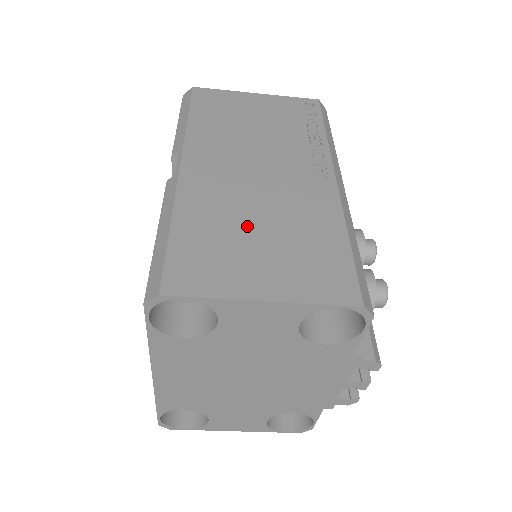
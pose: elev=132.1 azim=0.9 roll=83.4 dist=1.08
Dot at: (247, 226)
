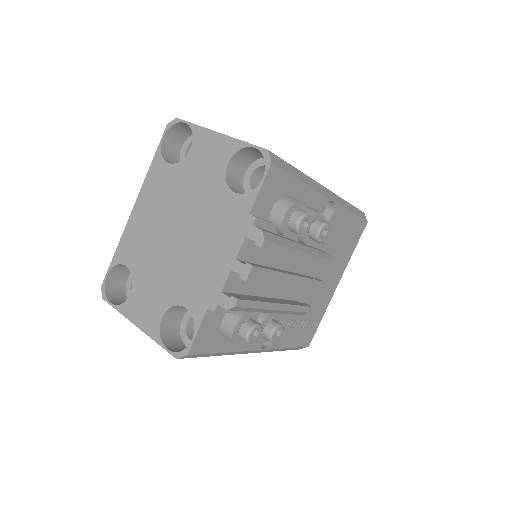
Dot at: occluded
